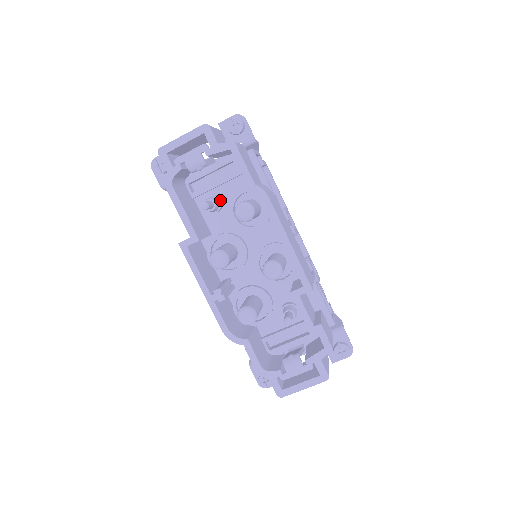
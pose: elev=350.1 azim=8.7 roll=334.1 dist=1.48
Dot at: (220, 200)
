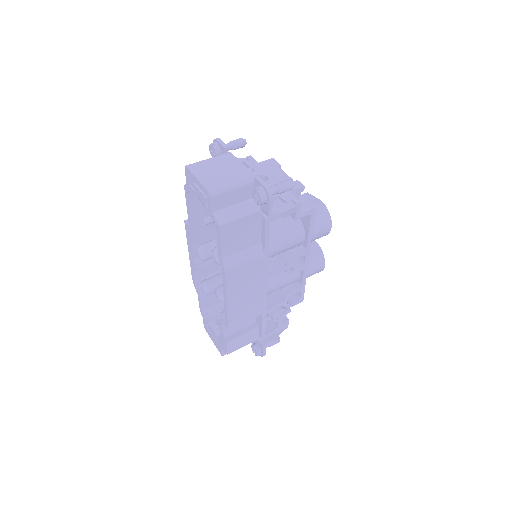
Dot at: occluded
